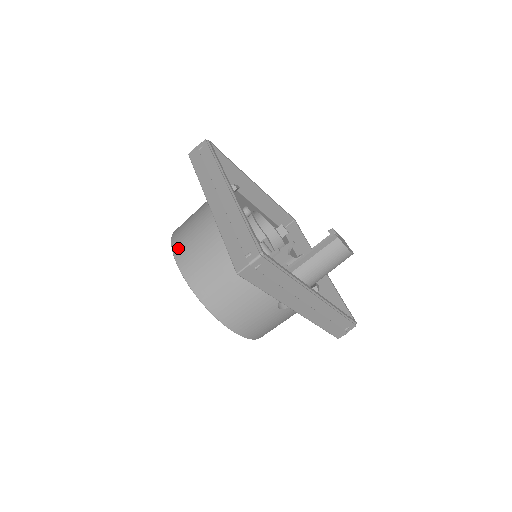
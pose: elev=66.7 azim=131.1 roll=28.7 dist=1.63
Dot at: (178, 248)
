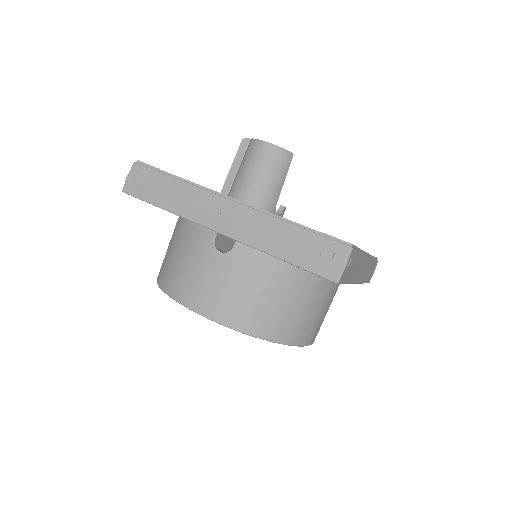
Dot at: occluded
